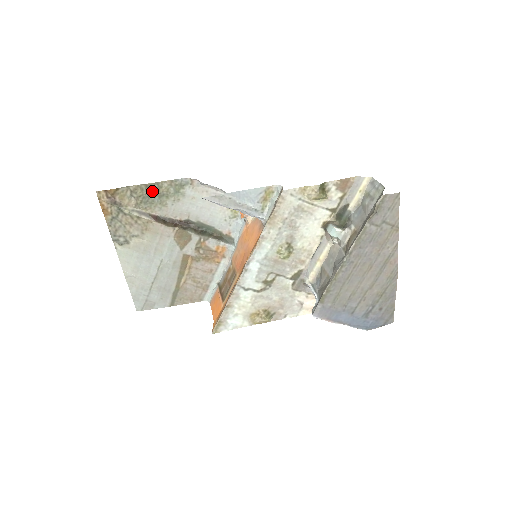
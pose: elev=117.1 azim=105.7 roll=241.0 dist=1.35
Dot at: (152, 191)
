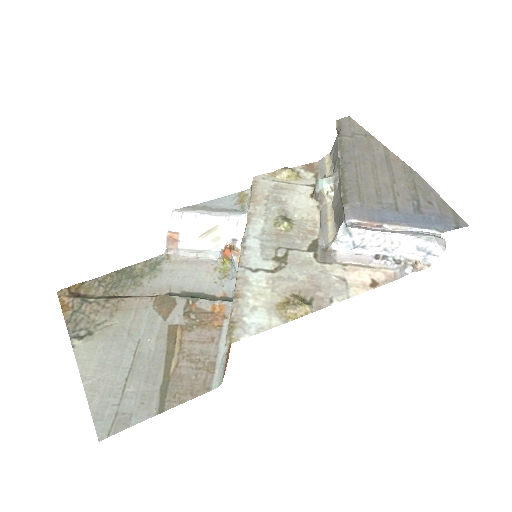
Dot at: (124, 275)
